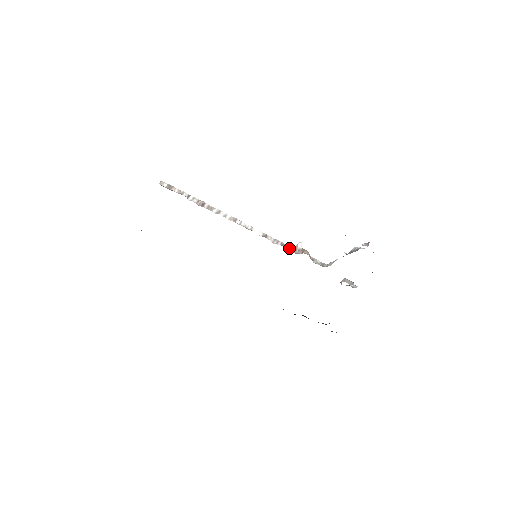
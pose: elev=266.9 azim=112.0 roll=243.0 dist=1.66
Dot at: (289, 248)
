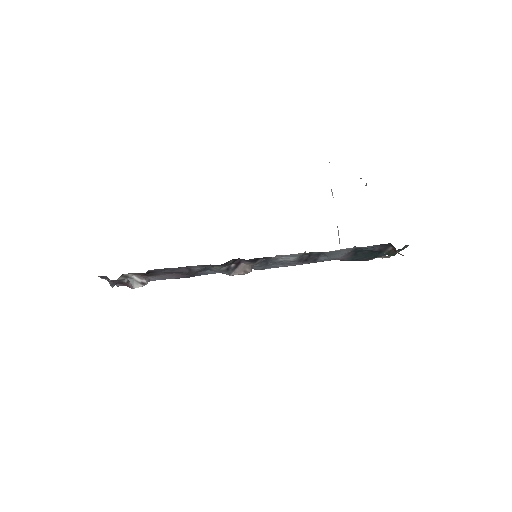
Dot at: occluded
